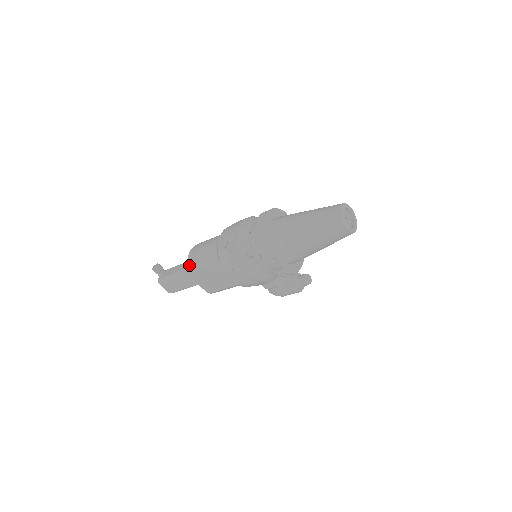
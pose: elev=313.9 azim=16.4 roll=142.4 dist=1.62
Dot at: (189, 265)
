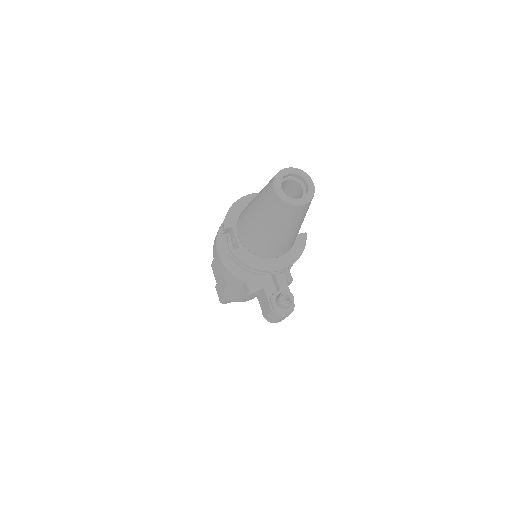
Dot at: occluded
